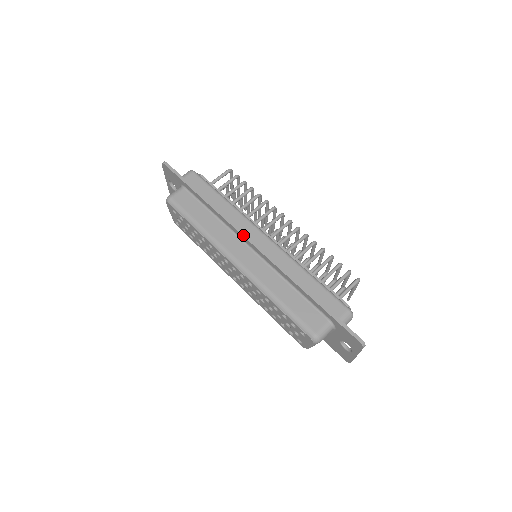
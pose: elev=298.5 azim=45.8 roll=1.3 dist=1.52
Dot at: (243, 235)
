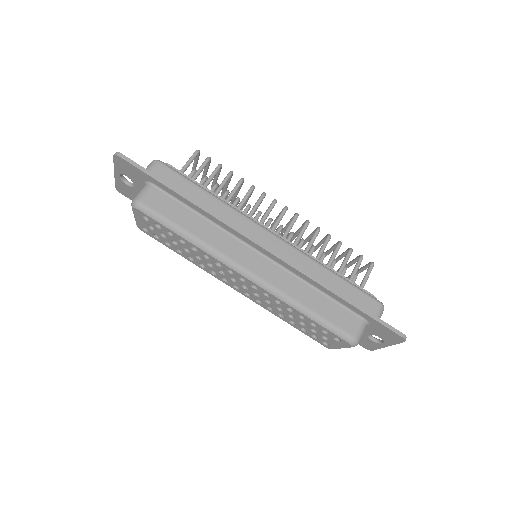
Dot at: (250, 239)
